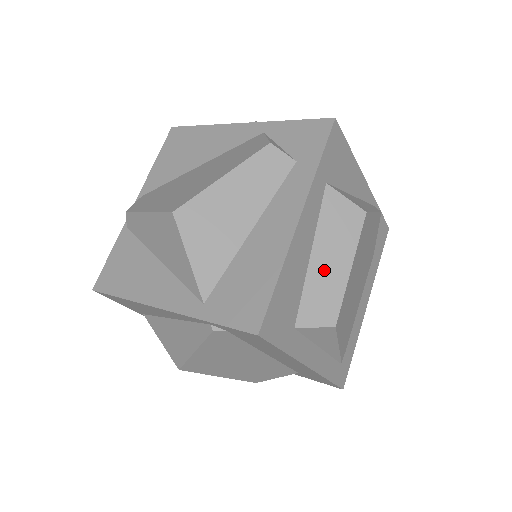
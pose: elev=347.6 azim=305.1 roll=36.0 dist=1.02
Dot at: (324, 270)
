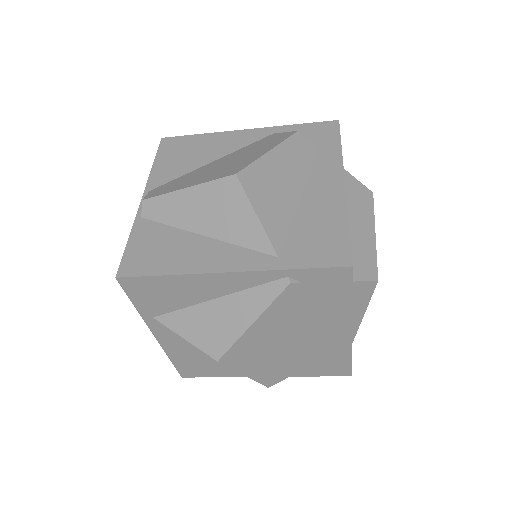
Dot at: (358, 234)
